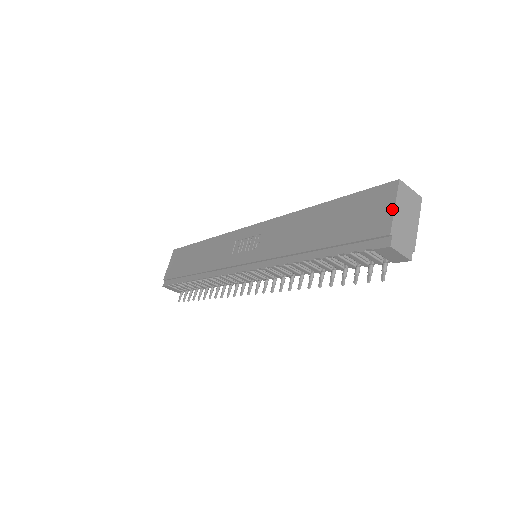
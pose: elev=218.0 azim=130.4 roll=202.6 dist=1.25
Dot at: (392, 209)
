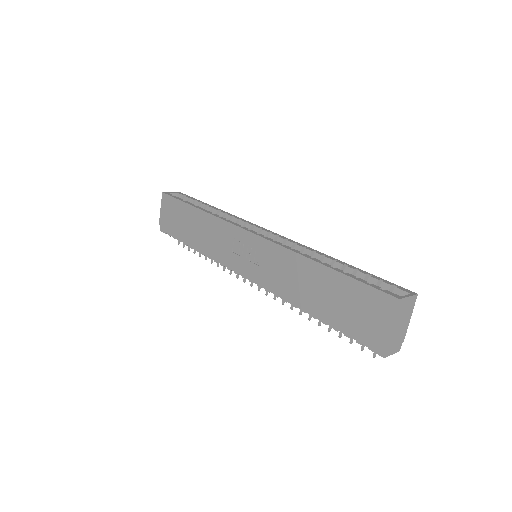
Dot at: (389, 326)
